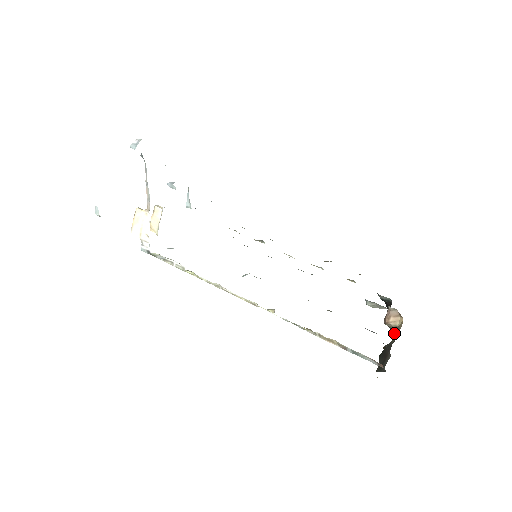
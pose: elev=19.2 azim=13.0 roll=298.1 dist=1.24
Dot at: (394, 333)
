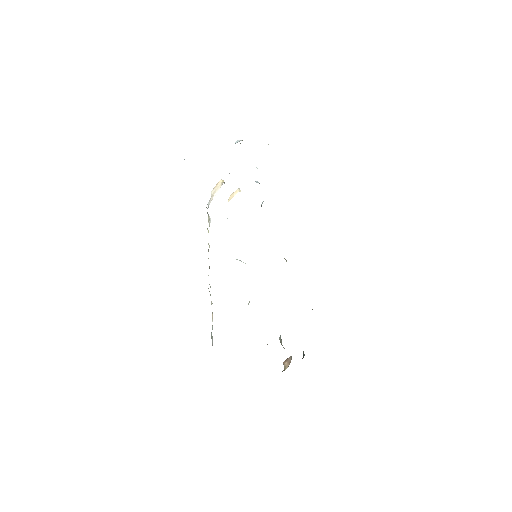
Dot at: occluded
